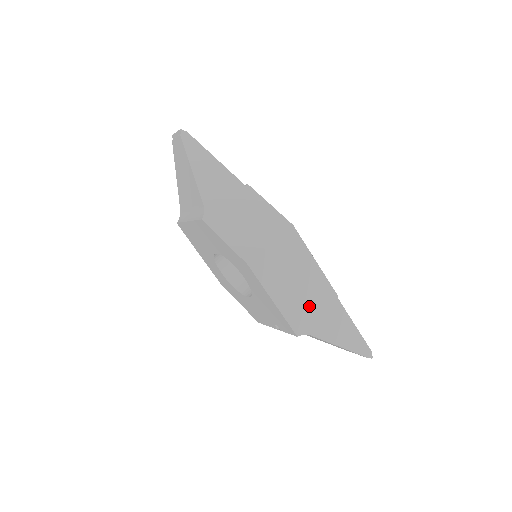
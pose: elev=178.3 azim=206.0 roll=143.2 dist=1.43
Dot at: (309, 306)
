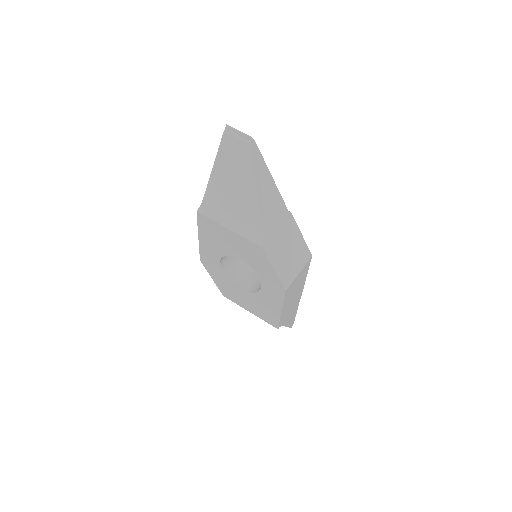
Dot at: (290, 307)
